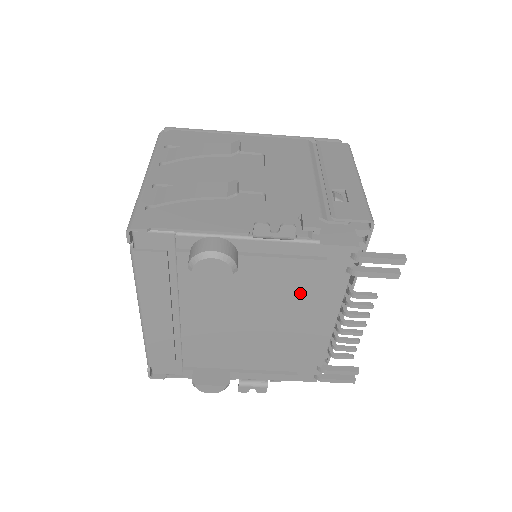
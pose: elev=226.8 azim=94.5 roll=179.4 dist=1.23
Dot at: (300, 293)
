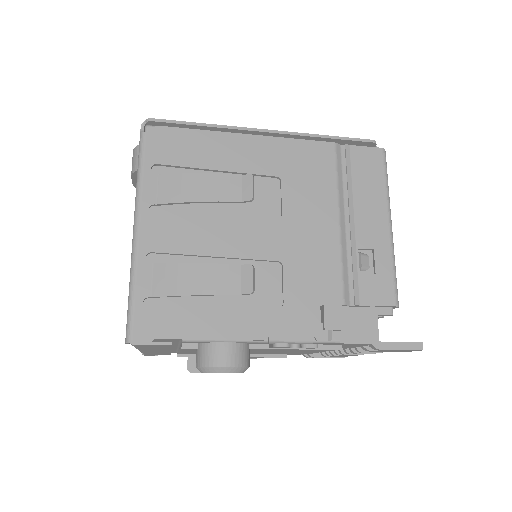
Dot at: occluded
